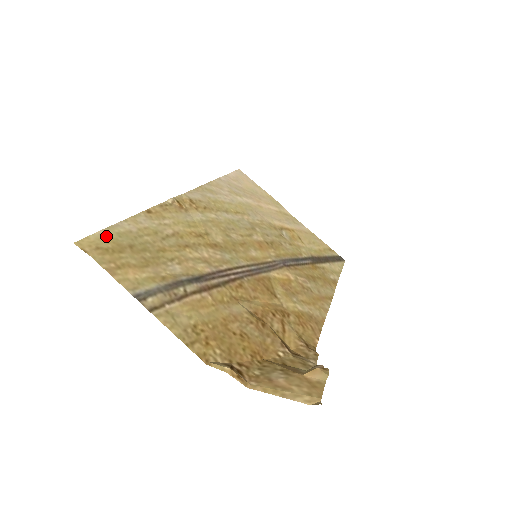
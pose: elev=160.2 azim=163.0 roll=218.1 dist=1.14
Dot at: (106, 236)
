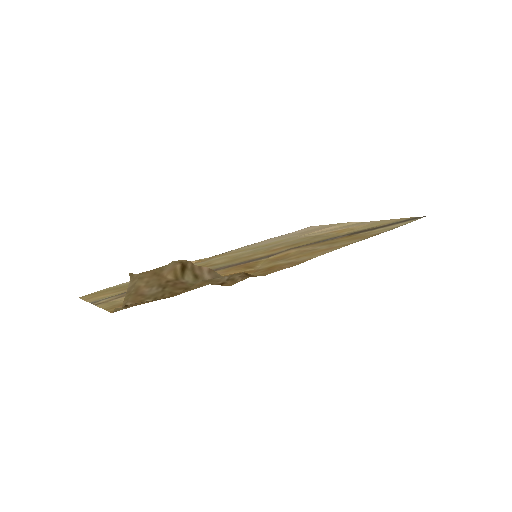
Dot at: (105, 290)
